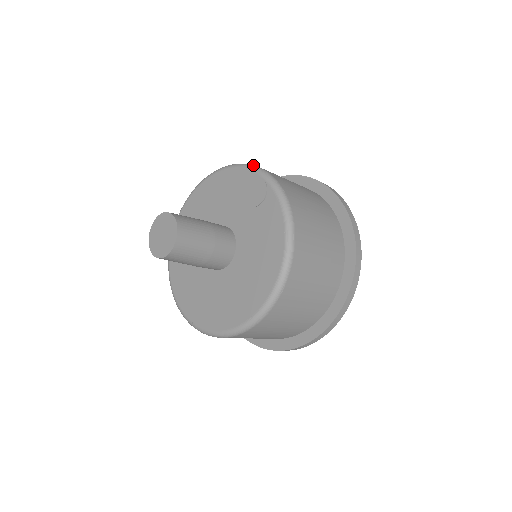
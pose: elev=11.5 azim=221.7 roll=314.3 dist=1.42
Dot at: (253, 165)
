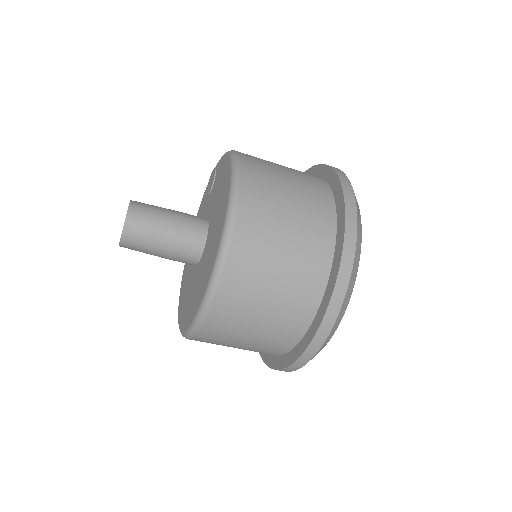
Dot at: occluded
